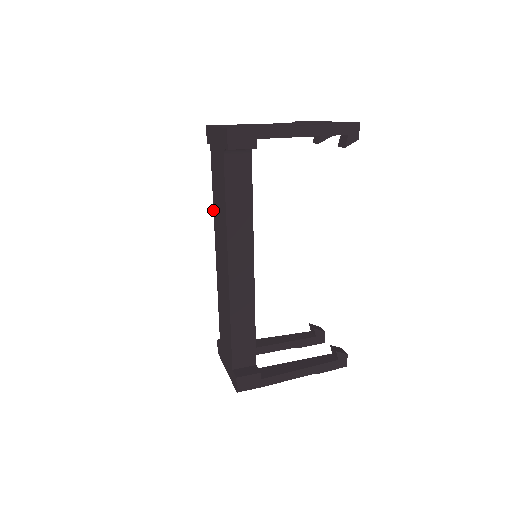
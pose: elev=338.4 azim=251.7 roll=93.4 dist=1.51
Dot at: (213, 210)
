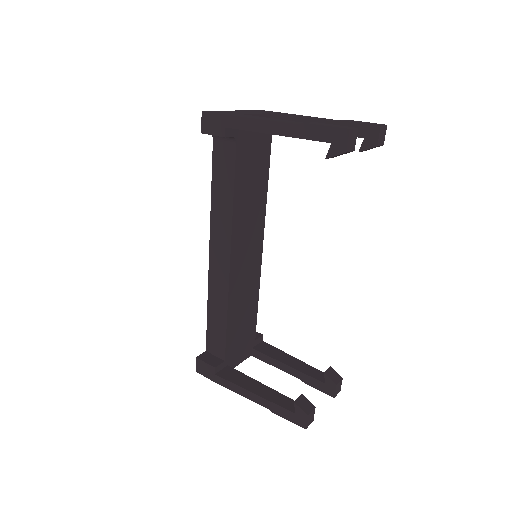
Dot at: occluded
